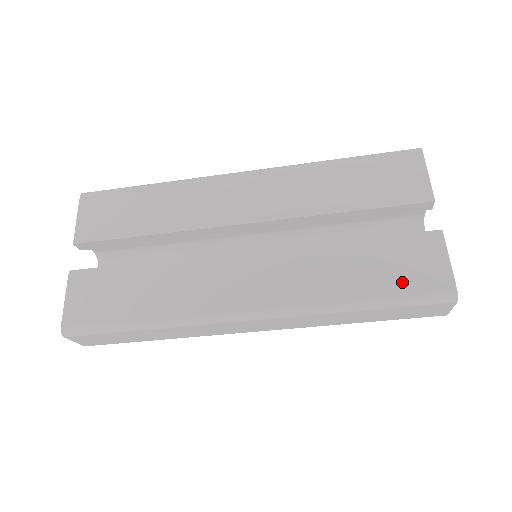
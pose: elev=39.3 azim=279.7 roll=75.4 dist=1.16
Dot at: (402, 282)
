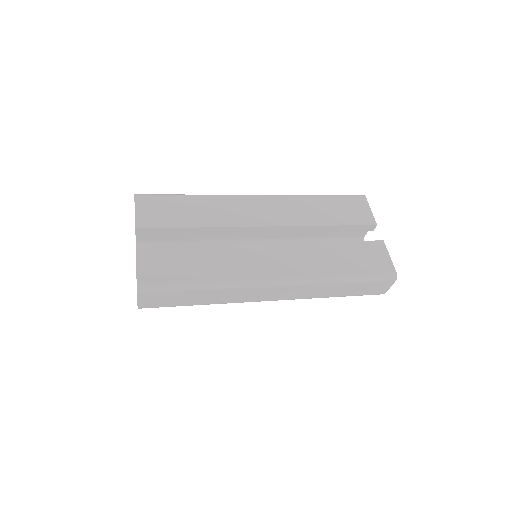
Dot at: (367, 267)
